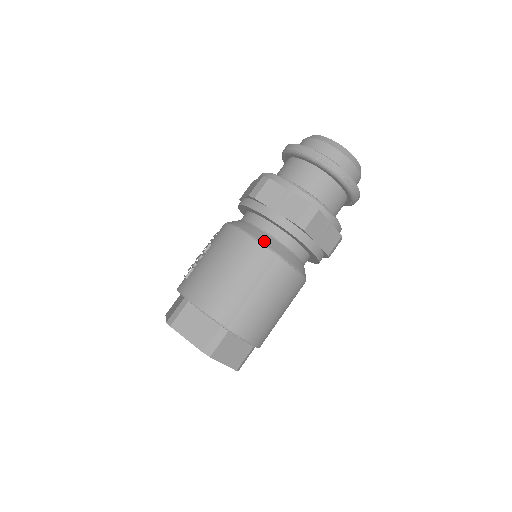
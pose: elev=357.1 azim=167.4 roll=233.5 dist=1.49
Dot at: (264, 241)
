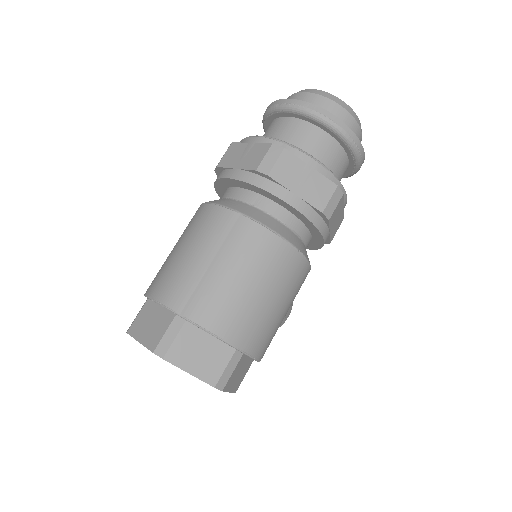
Dot at: (225, 204)
